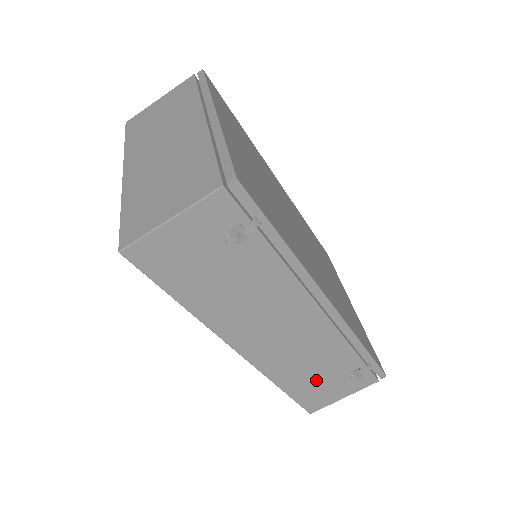
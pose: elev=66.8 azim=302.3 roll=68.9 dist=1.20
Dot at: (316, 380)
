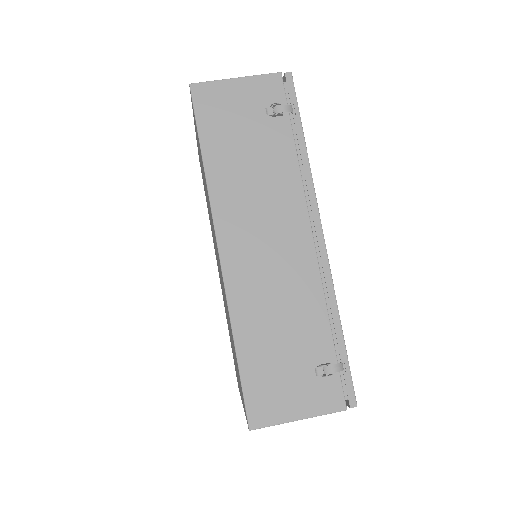
Dot at: (277, 354)
